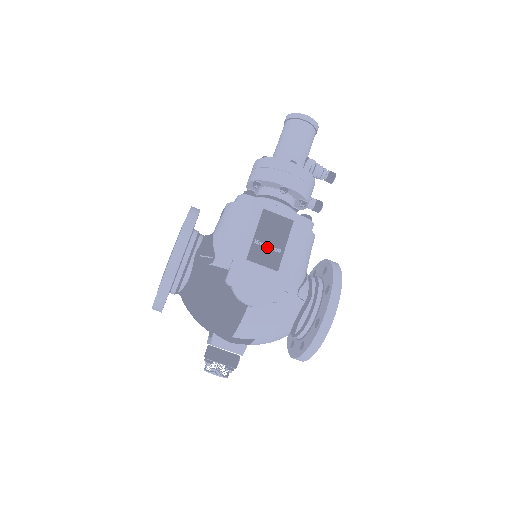
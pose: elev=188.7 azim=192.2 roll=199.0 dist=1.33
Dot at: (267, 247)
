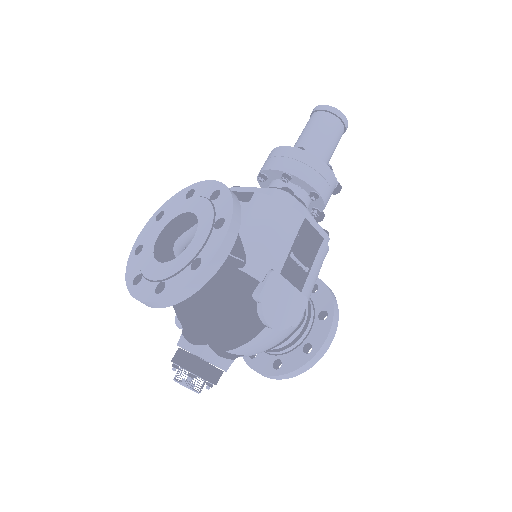
Dot at: (298, 263)
